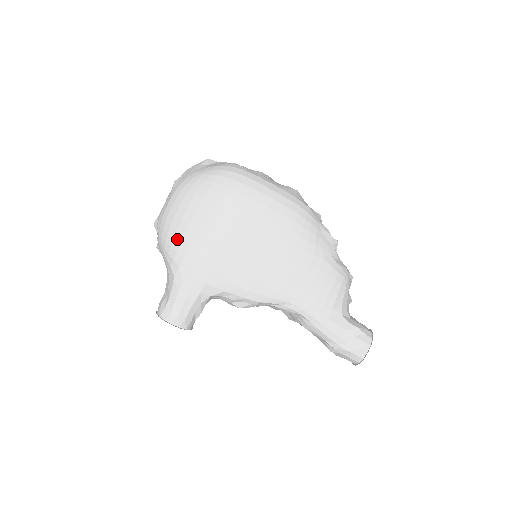
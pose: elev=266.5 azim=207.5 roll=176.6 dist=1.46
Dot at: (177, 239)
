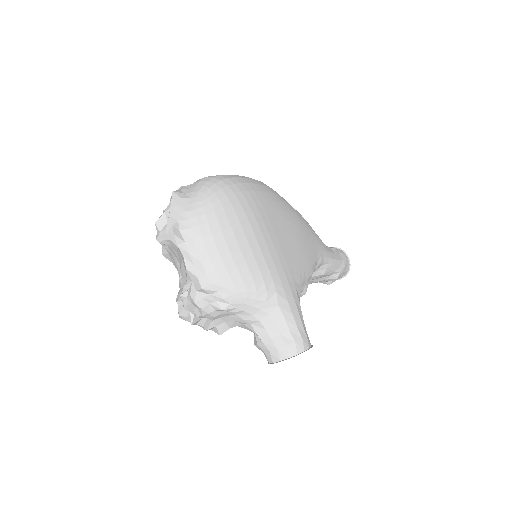
Dot at: (254, 269)
